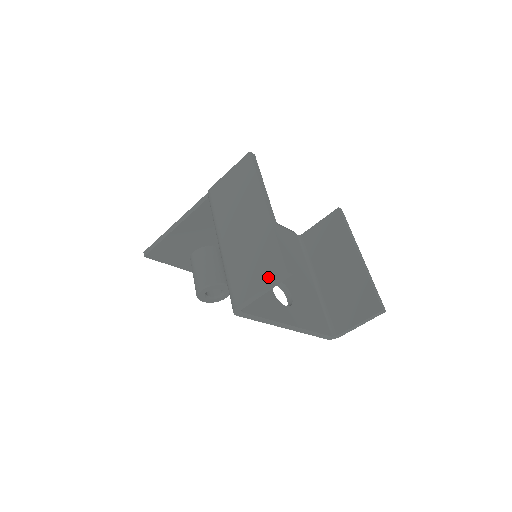
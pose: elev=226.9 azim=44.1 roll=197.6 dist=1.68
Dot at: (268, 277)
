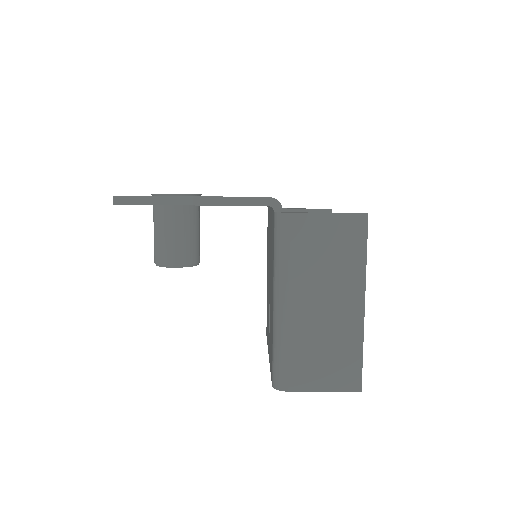
Dot at: (338, 384)
